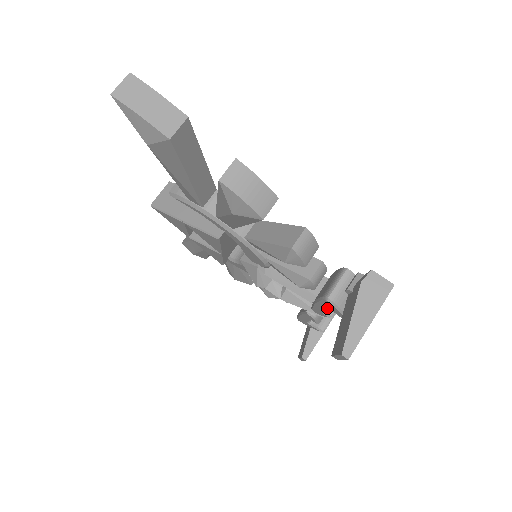
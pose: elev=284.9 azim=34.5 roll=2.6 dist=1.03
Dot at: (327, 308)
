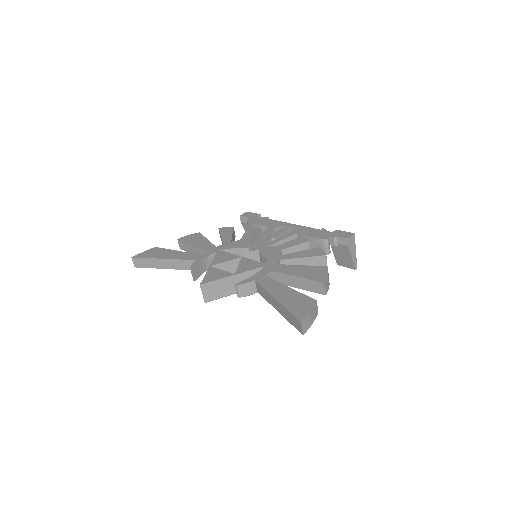
Dot at: occluded
